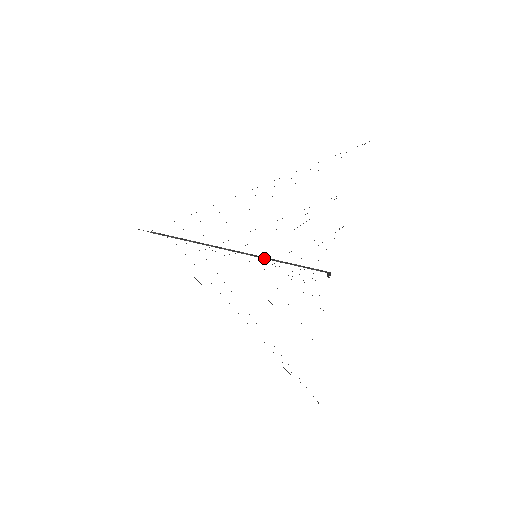
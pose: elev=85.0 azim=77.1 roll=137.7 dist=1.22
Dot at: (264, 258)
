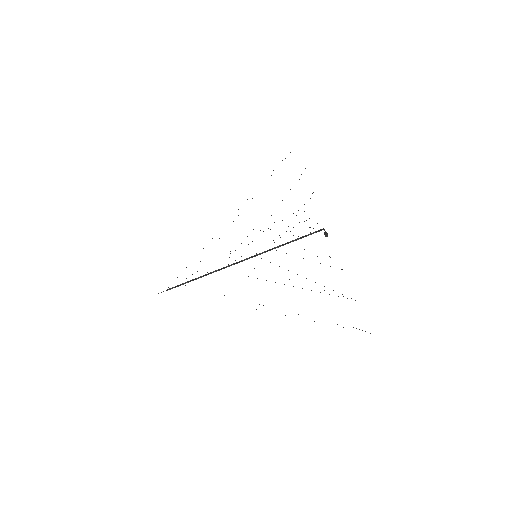
Dot at: occluded
